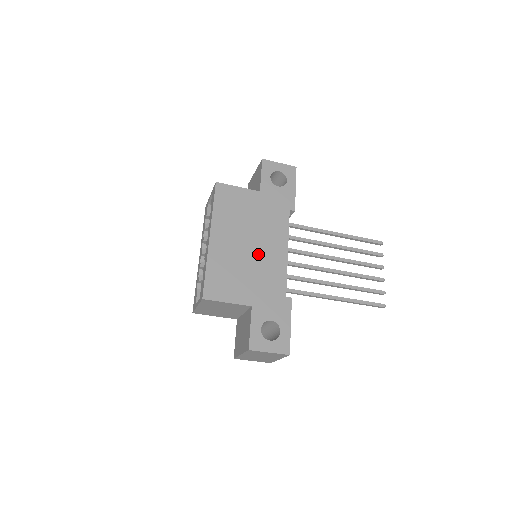
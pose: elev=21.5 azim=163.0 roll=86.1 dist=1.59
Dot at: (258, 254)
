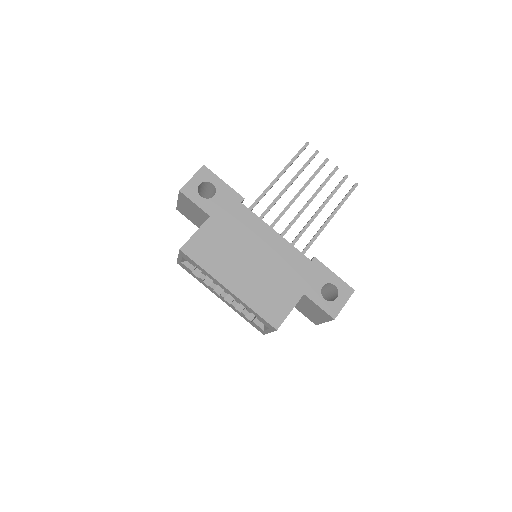
Dot at: (265, 259)
